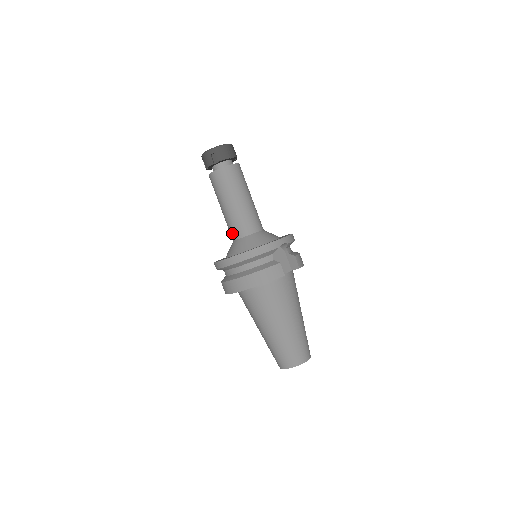
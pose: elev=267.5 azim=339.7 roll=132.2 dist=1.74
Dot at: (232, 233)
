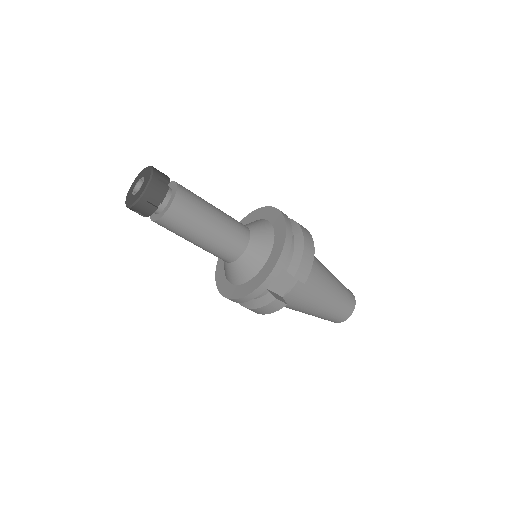
Dot at: occluded
